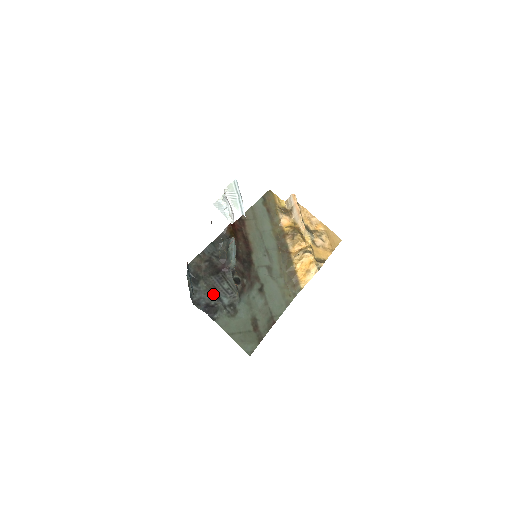
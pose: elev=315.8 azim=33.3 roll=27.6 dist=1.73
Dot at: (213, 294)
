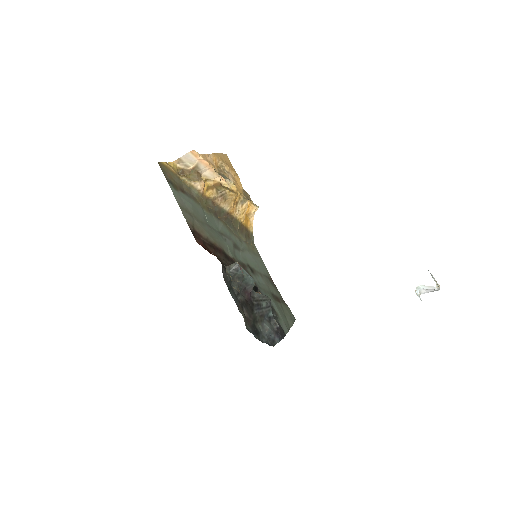
Dot at: (266, 321)
